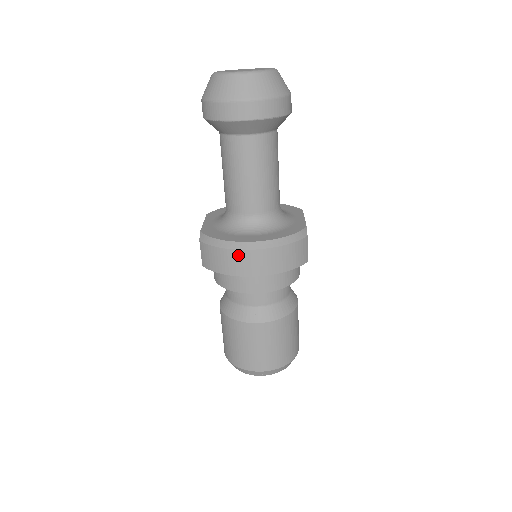
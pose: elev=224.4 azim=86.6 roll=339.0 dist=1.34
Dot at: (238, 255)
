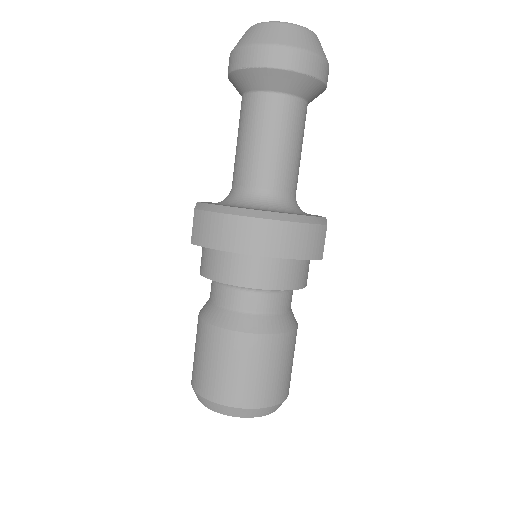
Dot at: (241, 223)
